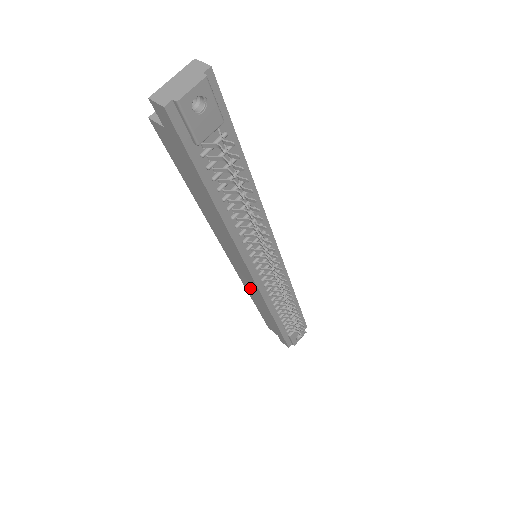
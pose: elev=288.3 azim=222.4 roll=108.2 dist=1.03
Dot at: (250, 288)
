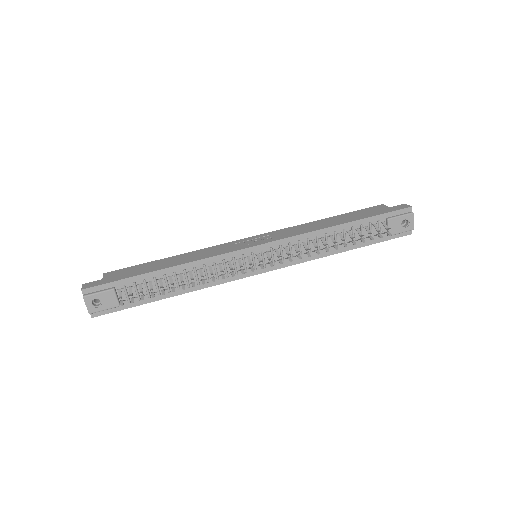
Dot at: occluded
